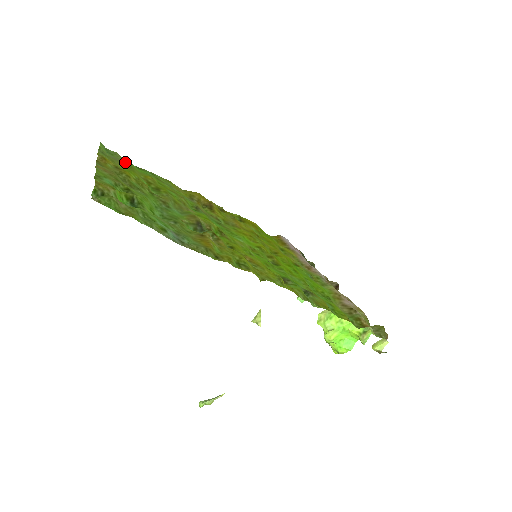
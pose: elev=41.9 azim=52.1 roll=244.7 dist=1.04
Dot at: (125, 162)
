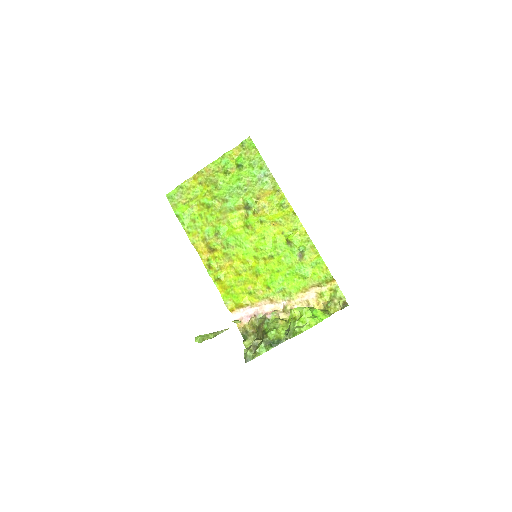
Dot at: (181, 203)
